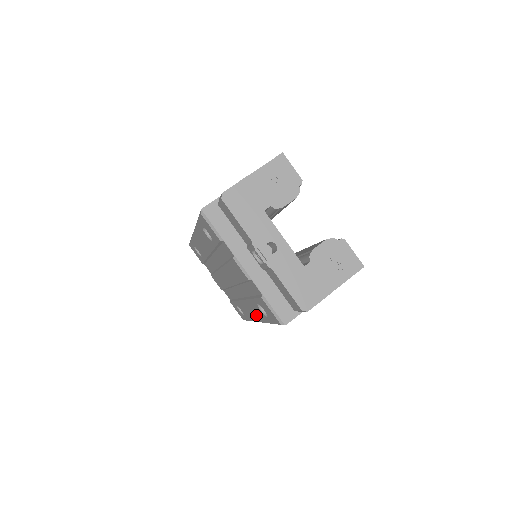
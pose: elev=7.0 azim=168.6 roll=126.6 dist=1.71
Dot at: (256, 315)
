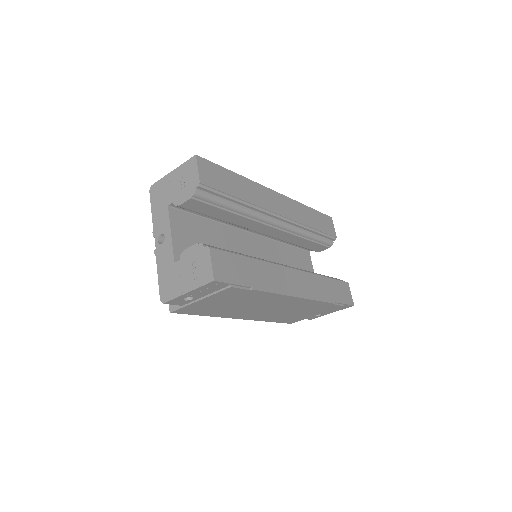
Dot at: occluded
